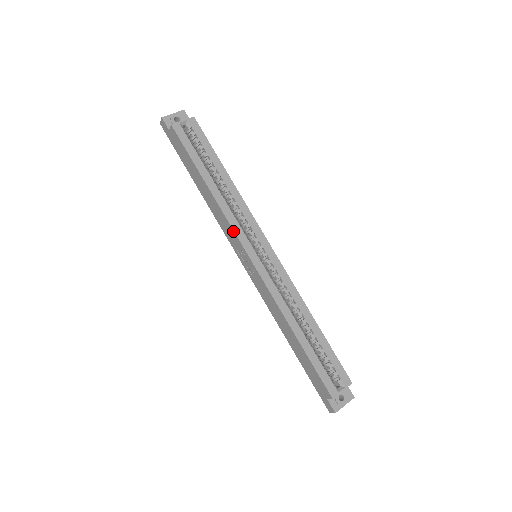
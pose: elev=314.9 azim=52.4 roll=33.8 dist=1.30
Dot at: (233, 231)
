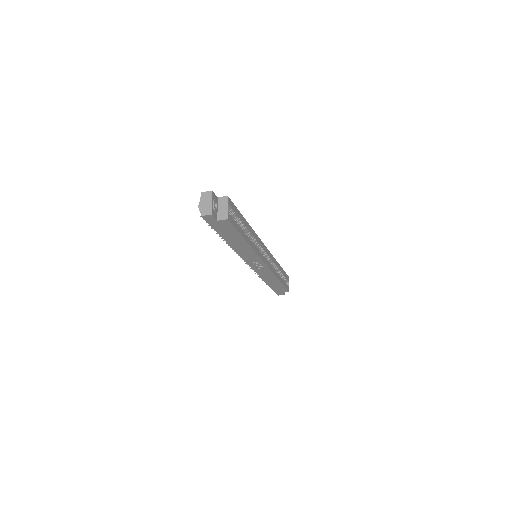
Dot at: (259, 257)
